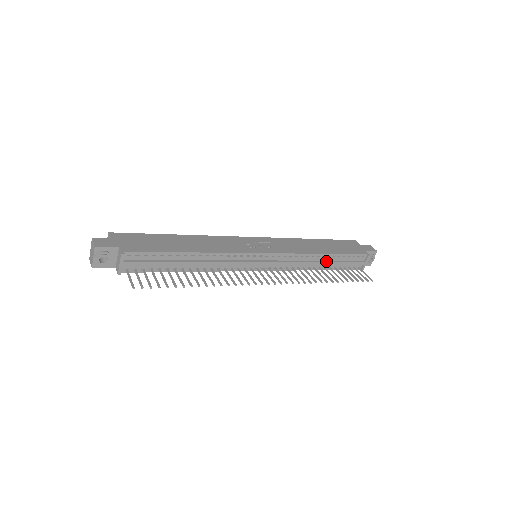
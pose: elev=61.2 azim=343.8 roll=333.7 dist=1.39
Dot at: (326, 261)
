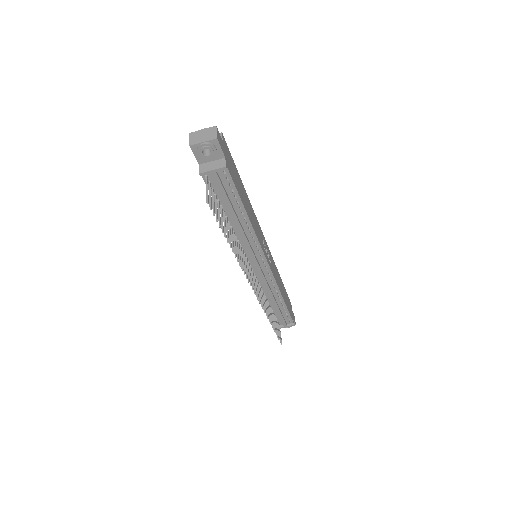
Dot at: (277, 304)
